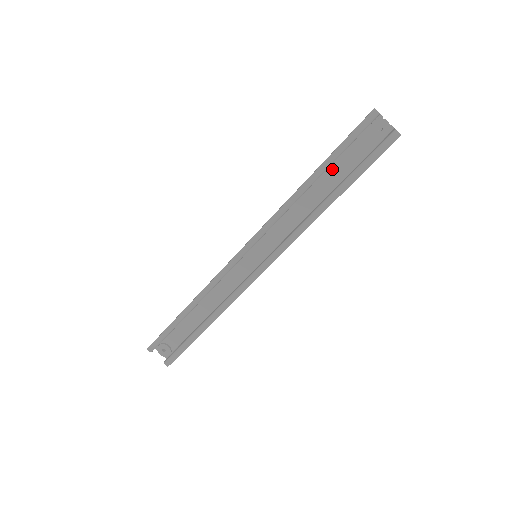
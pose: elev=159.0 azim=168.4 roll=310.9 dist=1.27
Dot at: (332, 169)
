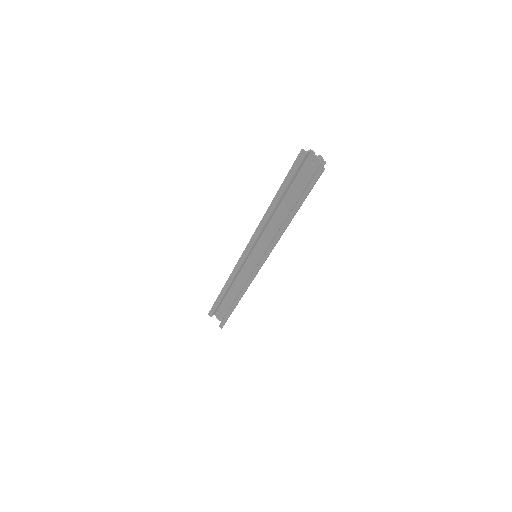
Dot at: (290, 194)
